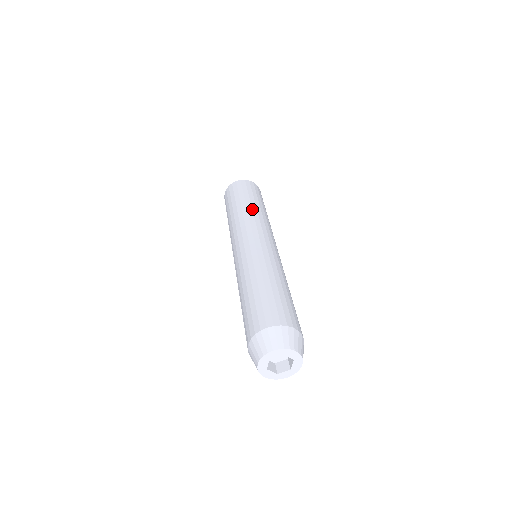
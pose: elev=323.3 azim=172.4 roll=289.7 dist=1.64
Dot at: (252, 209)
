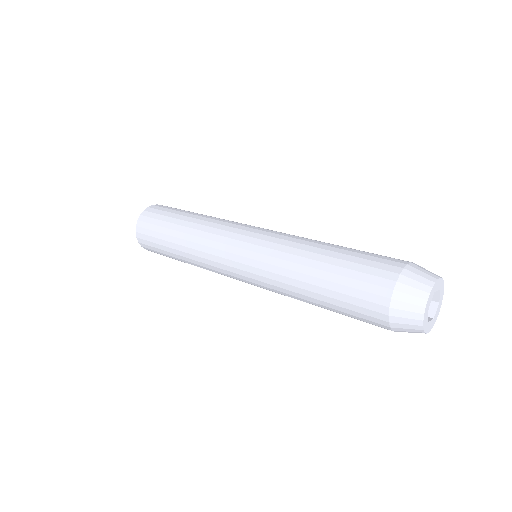
Dot at: occluded
